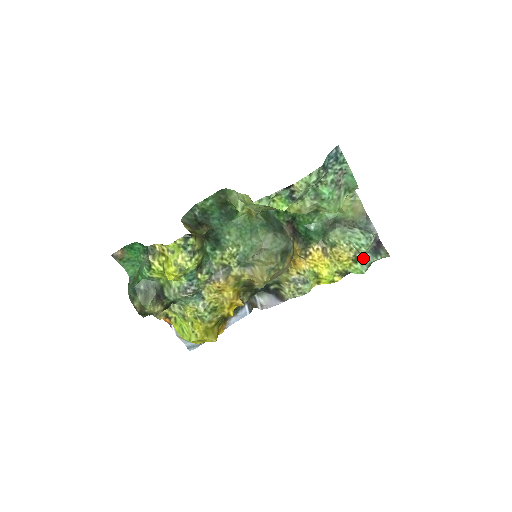
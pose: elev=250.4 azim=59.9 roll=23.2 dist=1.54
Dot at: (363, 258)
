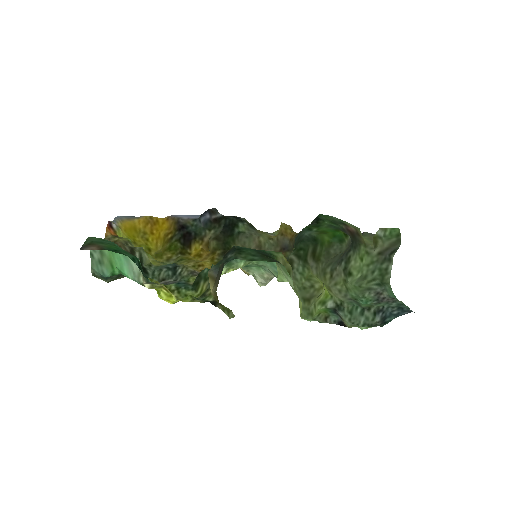
Dot at: occluded
